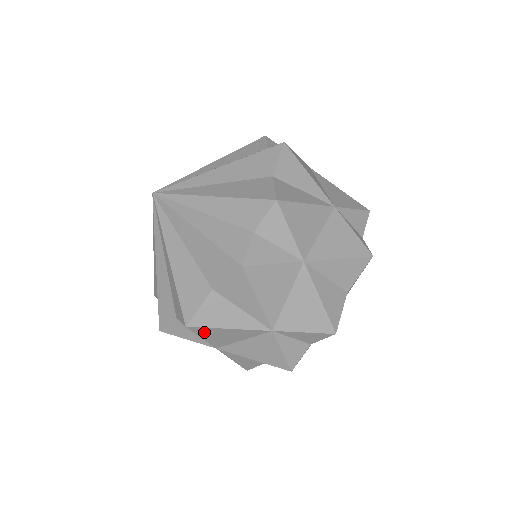
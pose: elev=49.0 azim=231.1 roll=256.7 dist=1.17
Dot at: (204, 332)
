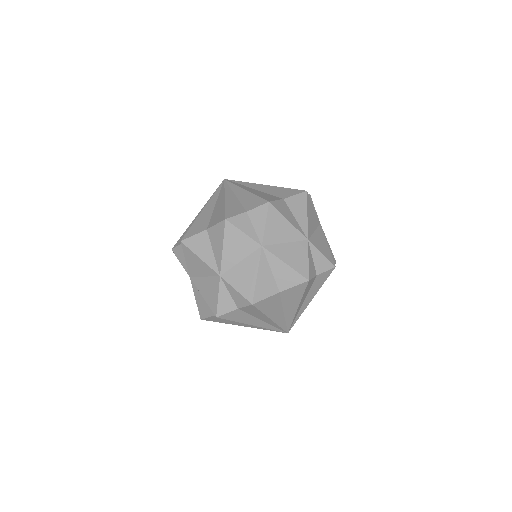
Dot at: (273, 216)
